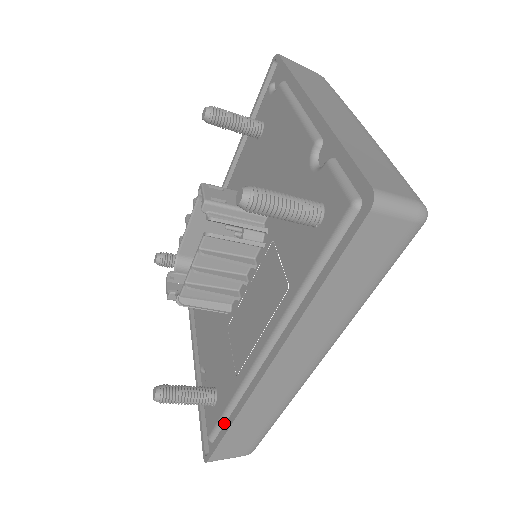
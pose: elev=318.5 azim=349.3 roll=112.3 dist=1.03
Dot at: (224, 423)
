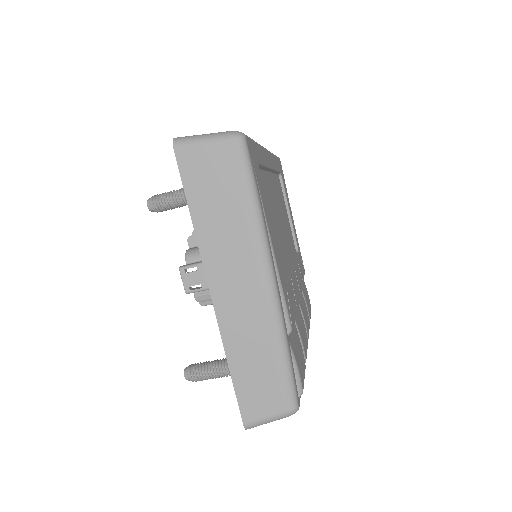
Dot at: occluded
